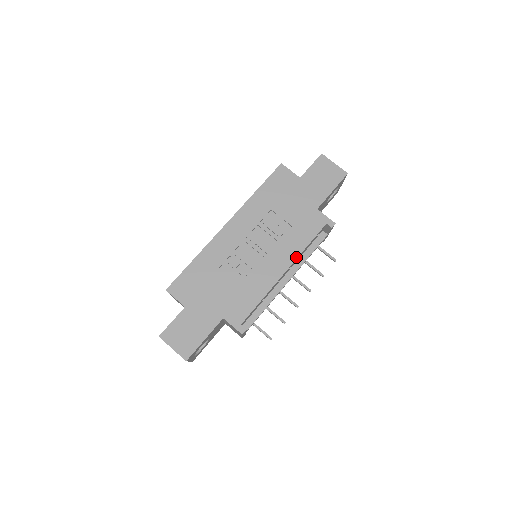
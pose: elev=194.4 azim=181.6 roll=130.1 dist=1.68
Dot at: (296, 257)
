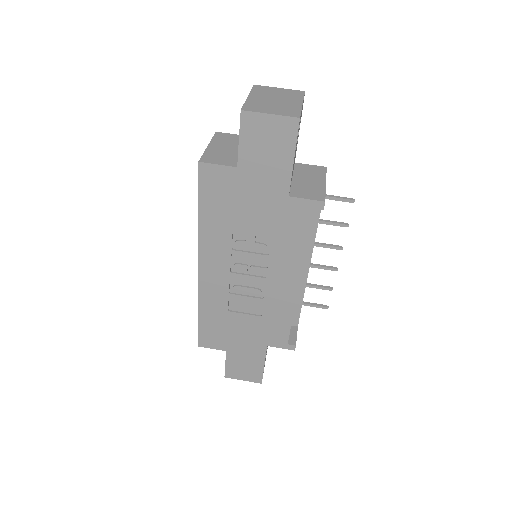
Dot at: (300, 264)
